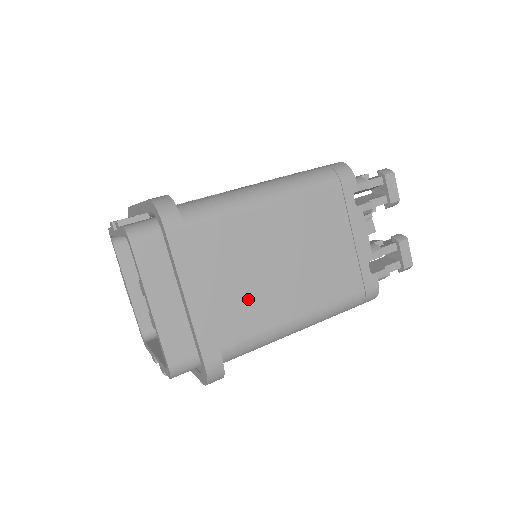
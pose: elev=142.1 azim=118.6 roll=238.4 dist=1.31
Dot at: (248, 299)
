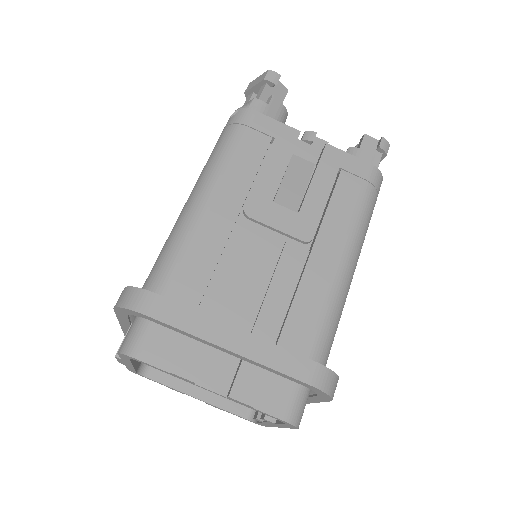
Dot at: occluded
